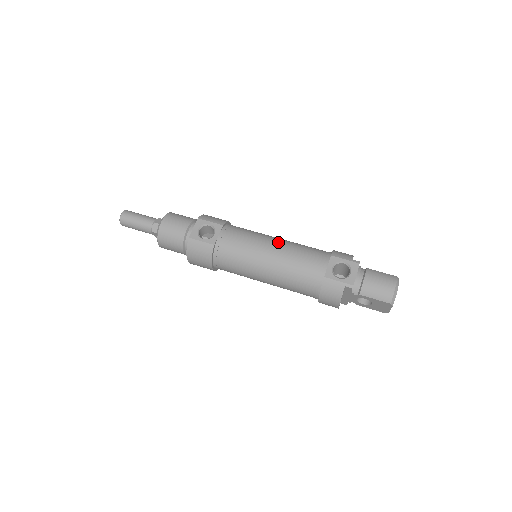
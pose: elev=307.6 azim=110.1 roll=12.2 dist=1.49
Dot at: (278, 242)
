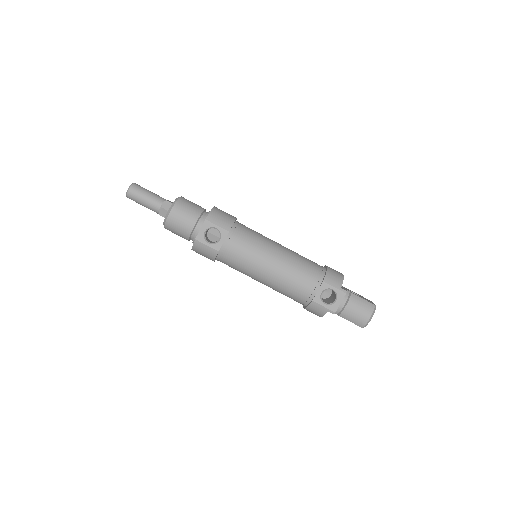
Dot at: (278, 257)
